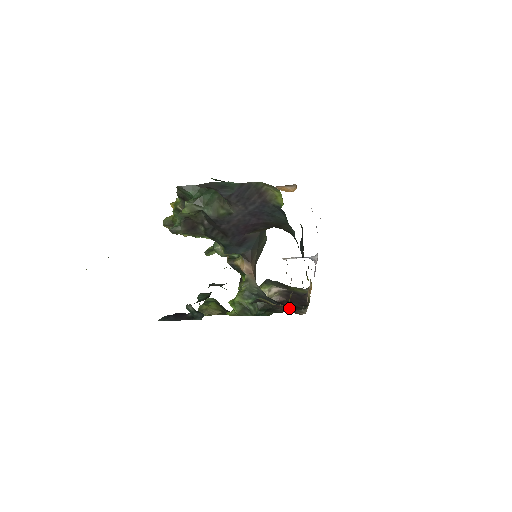
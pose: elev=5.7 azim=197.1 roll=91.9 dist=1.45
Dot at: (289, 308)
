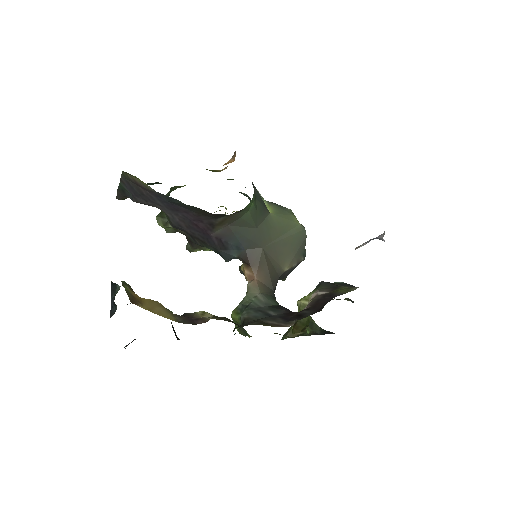
Dot at: (206, 320)
